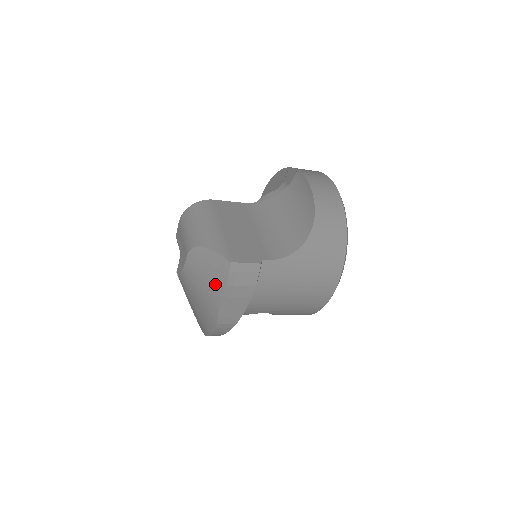
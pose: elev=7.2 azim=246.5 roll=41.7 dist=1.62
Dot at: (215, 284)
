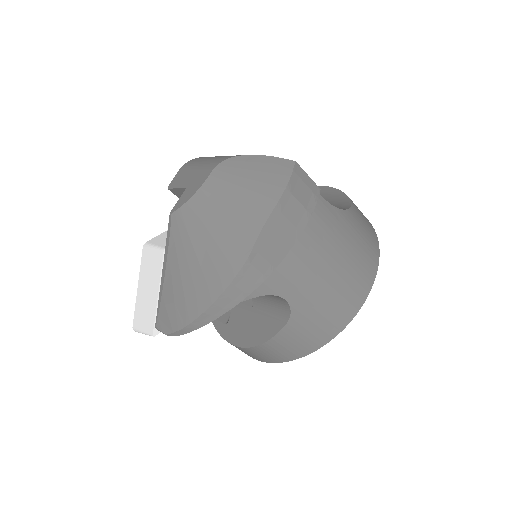
Dot at: (263, 192)
